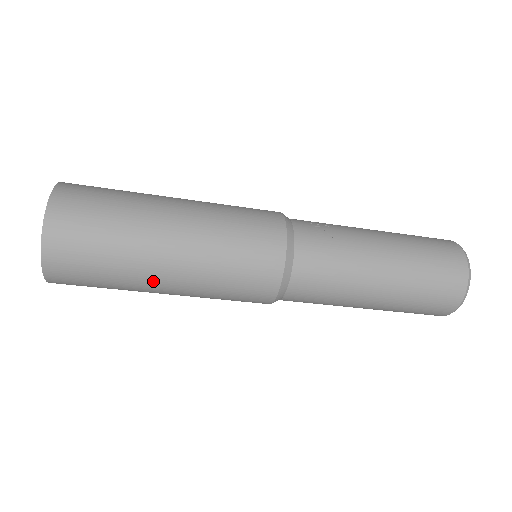
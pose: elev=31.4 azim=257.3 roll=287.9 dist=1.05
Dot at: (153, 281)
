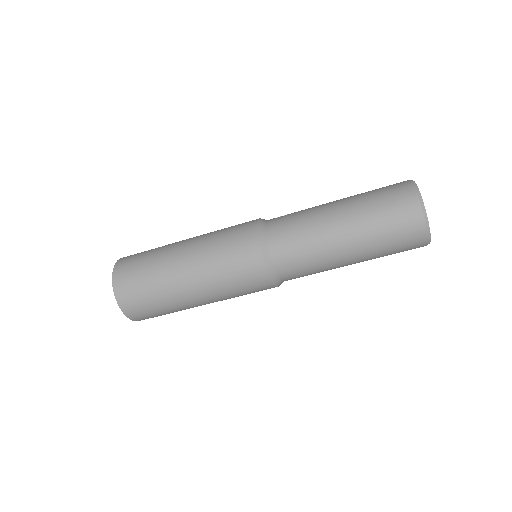
Dot at: (181, 288)
